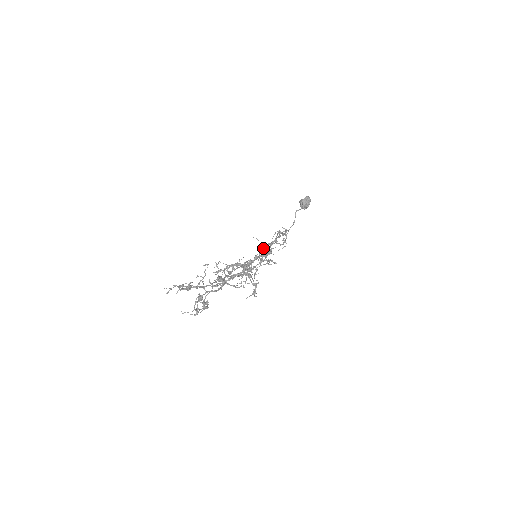
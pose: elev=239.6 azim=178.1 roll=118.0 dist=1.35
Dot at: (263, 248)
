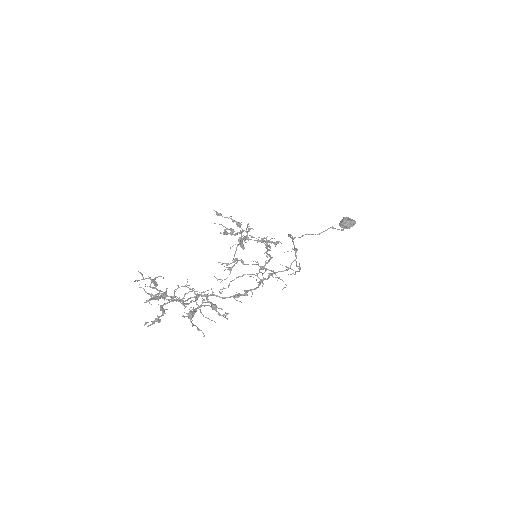
Dot at: (263, 278)
